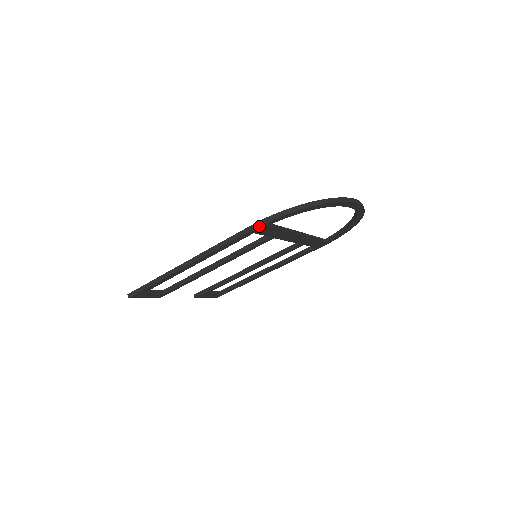
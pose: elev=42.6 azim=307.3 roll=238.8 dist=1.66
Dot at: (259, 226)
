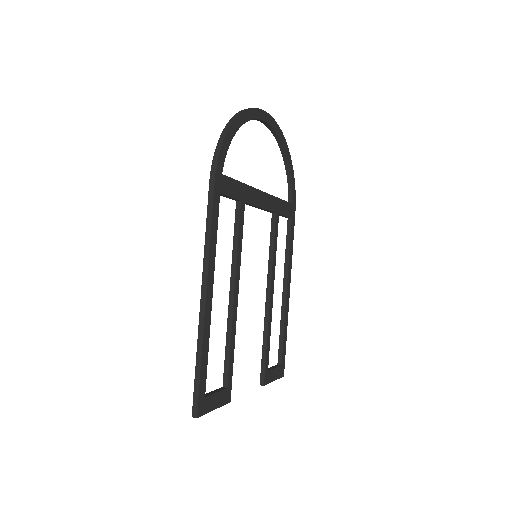
Dot at: (215, 176)
